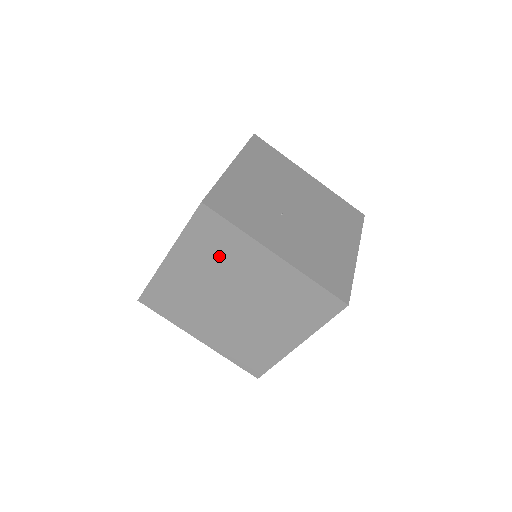
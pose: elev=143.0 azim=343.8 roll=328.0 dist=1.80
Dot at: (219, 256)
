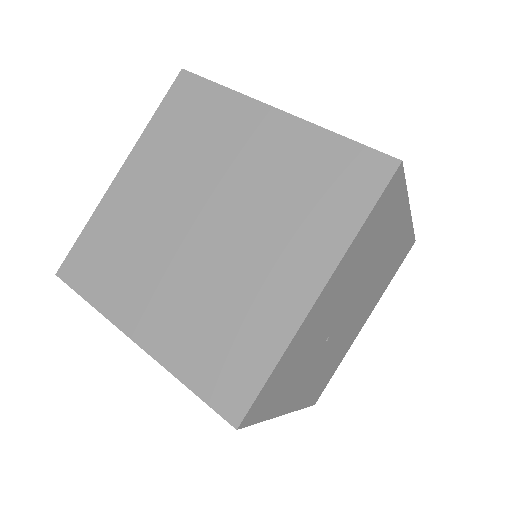
Dot at: occluded
